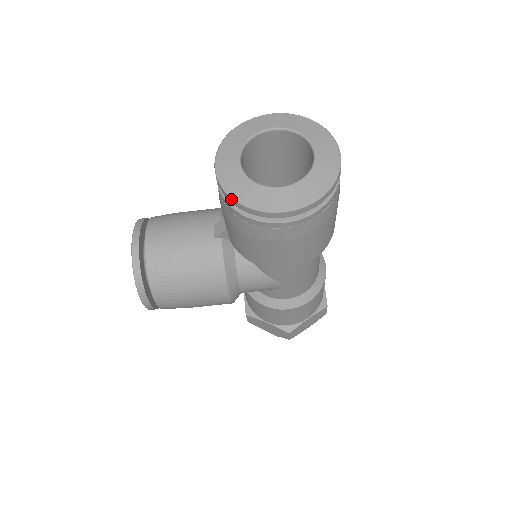
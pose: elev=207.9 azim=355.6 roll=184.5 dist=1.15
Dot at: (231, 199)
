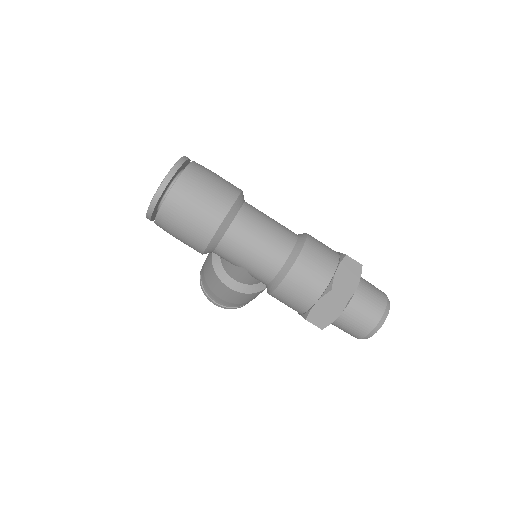
Dot at: occluded
